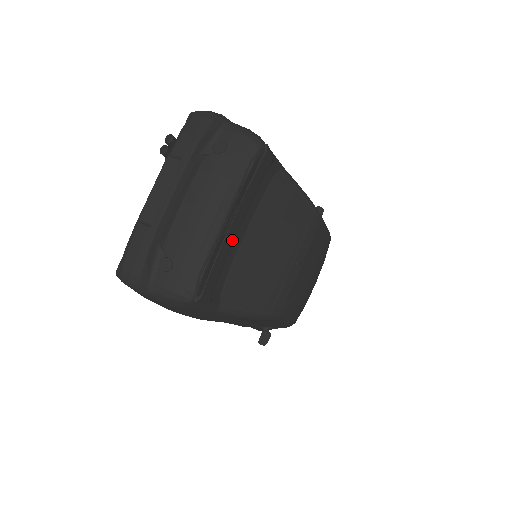
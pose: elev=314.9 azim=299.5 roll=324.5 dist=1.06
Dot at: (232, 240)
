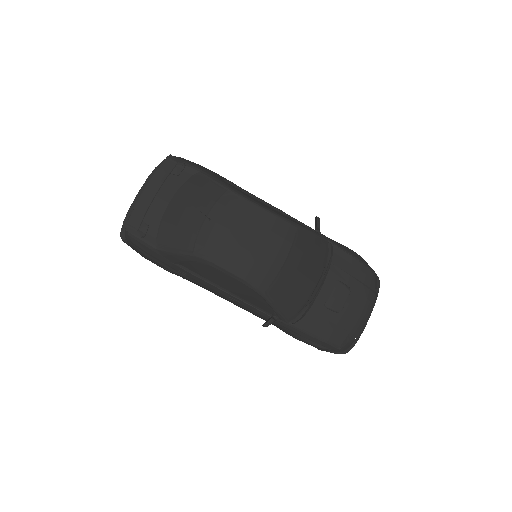
Dot at: (149, 201)
